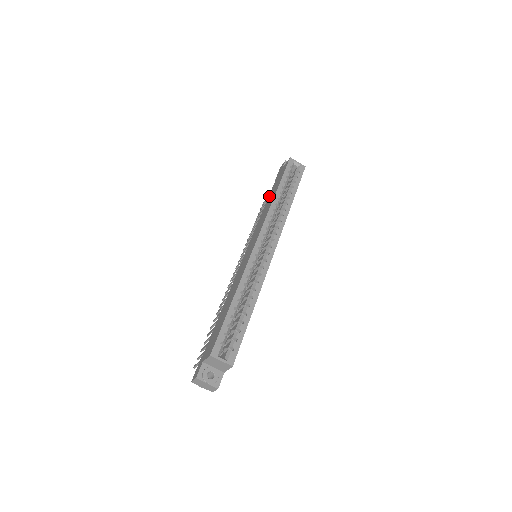
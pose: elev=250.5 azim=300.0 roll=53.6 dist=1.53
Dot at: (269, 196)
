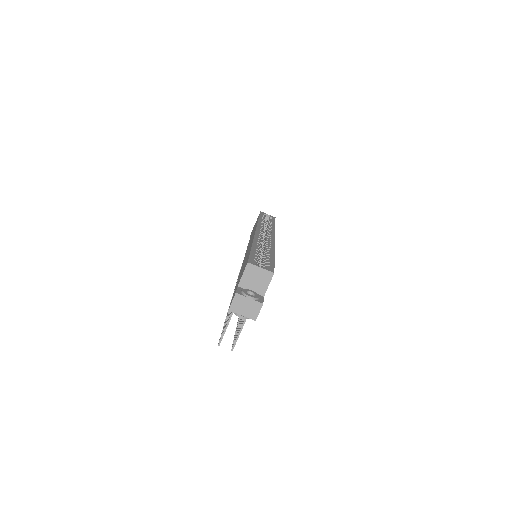
Dot at: occluded
